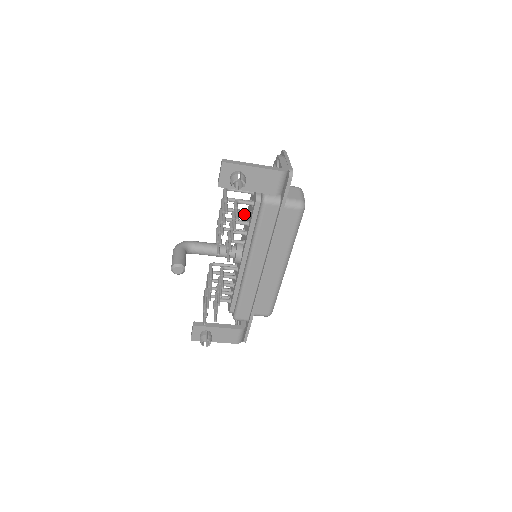
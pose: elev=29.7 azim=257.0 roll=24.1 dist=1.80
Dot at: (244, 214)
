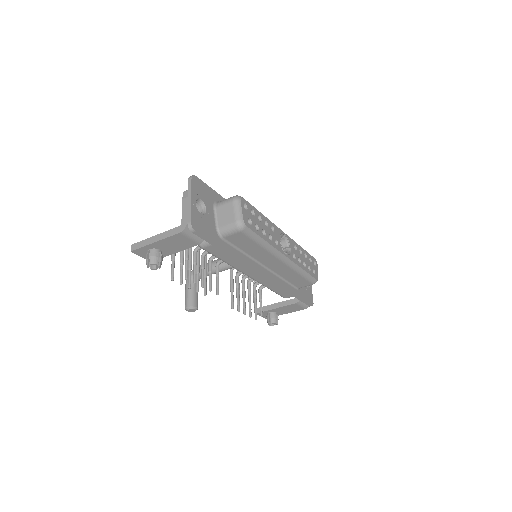
Dot at: occluded
